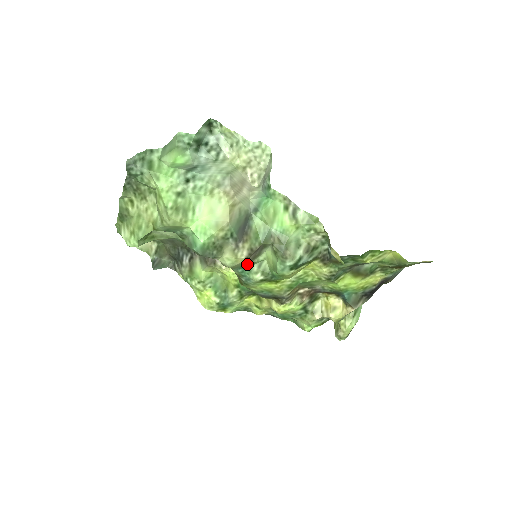
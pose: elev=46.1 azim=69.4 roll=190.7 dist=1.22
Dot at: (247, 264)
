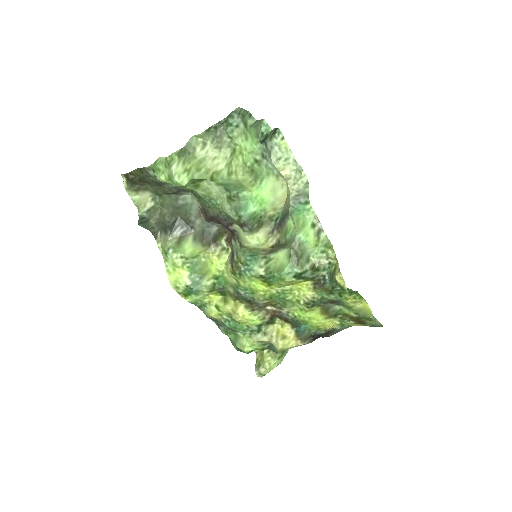
Dot at: (260, 254)
